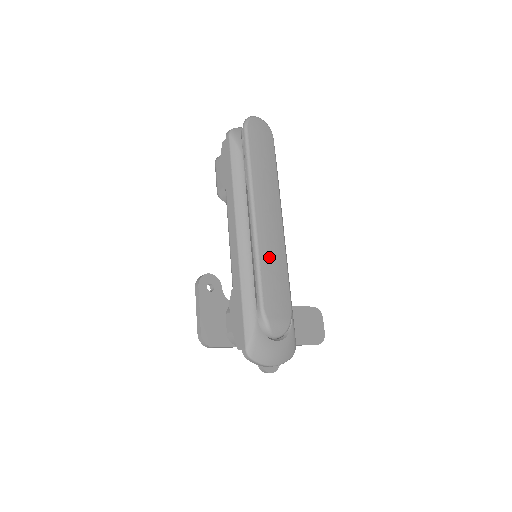
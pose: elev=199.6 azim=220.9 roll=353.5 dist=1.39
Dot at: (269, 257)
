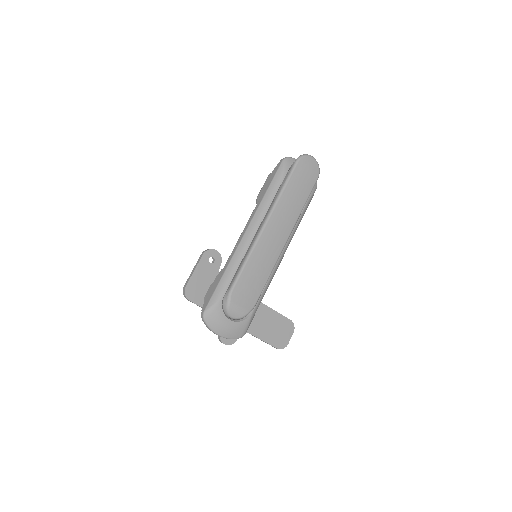
Dot at: (258, 260)
